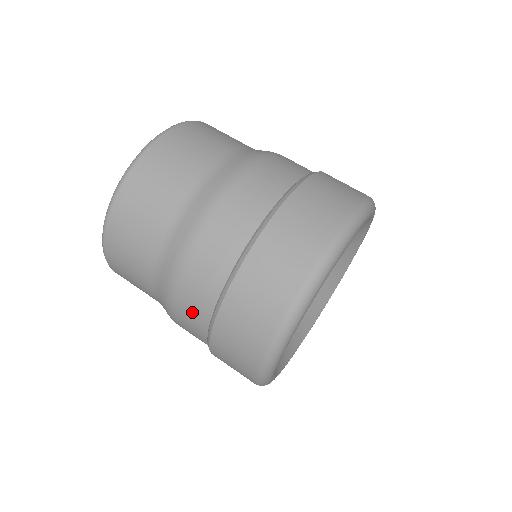
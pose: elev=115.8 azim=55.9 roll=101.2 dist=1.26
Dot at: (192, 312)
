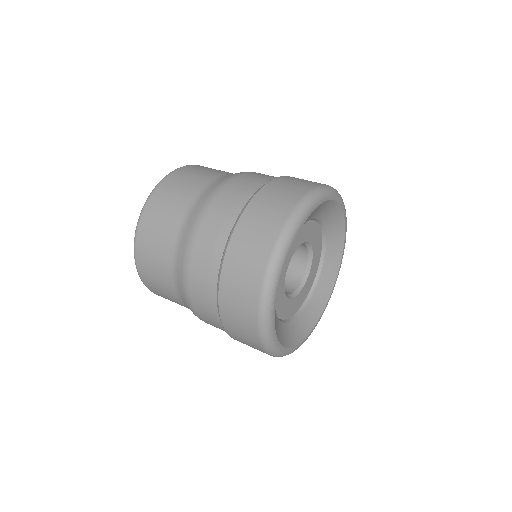
Dot at: (242, 187)
